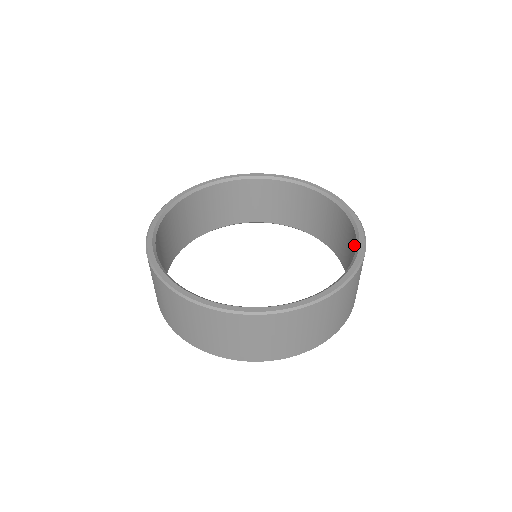
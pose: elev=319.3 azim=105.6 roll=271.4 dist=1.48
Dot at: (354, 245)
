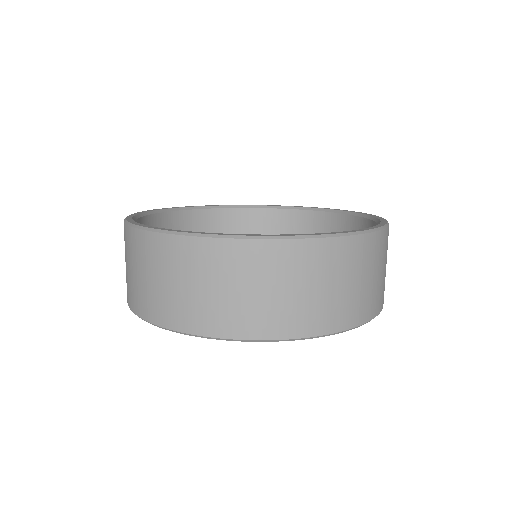
Dot at: occluded
